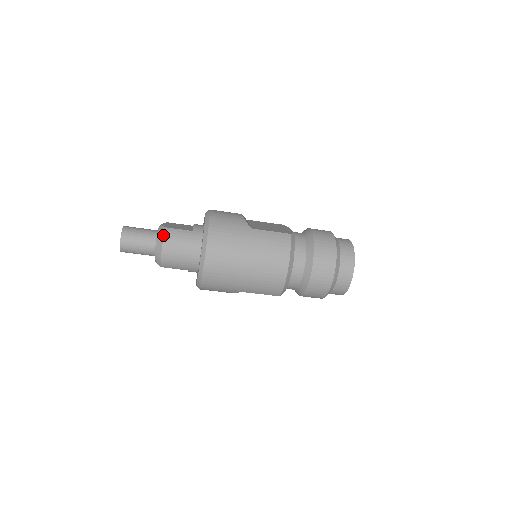
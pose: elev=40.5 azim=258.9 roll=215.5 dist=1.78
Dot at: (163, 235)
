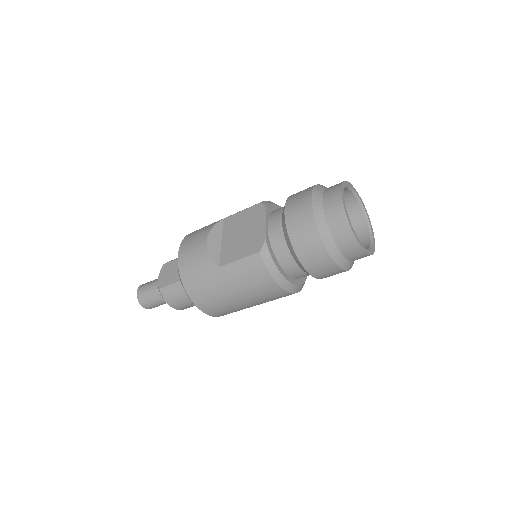
Dot at: (163, 298)
